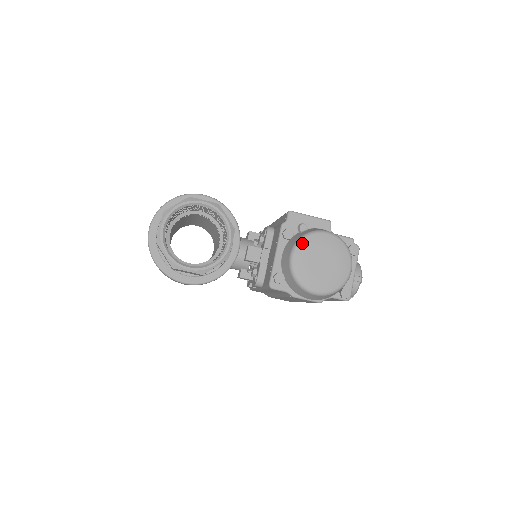
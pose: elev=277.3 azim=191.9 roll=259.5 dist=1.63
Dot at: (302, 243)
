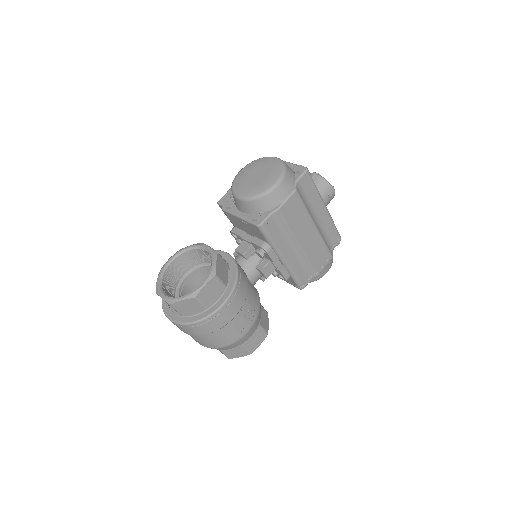
Dot at: (234, 189)
